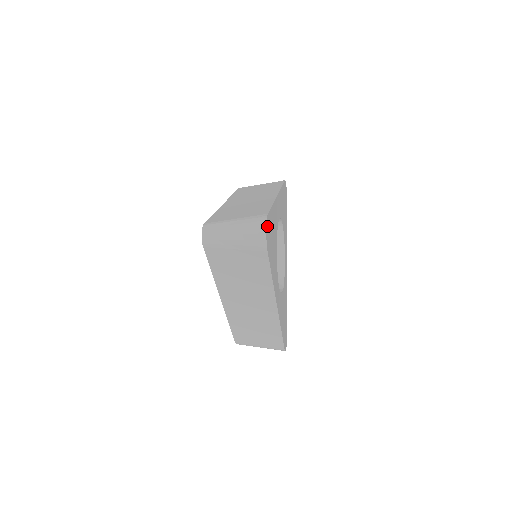
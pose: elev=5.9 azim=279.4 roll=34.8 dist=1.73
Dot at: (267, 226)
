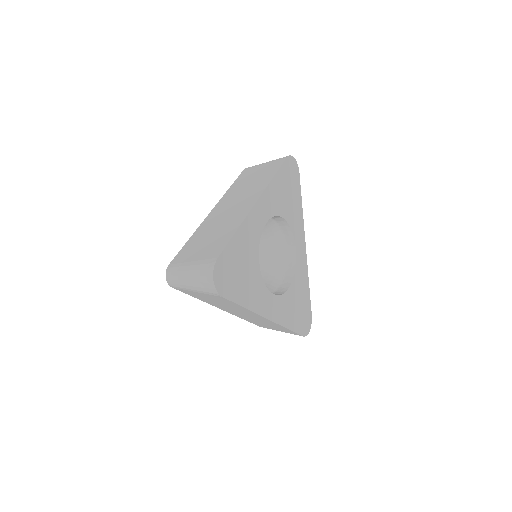
Dot at: (217, 272)
